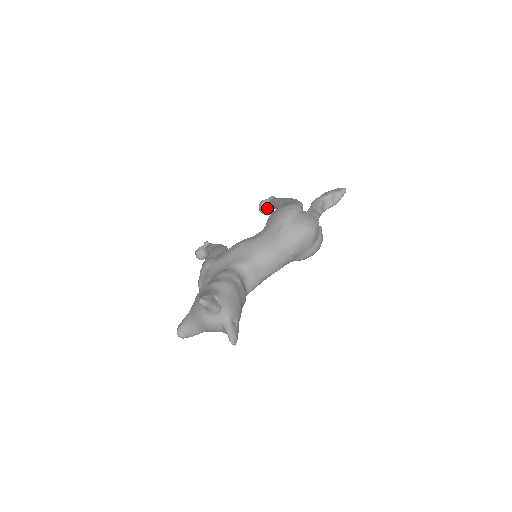
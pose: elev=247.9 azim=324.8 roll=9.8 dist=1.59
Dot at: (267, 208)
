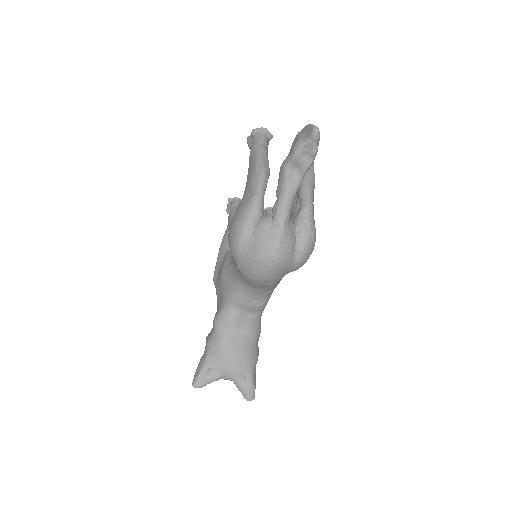
Dot at: occluded
